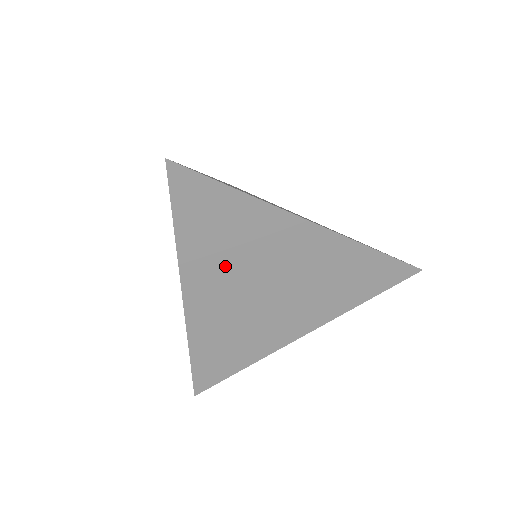
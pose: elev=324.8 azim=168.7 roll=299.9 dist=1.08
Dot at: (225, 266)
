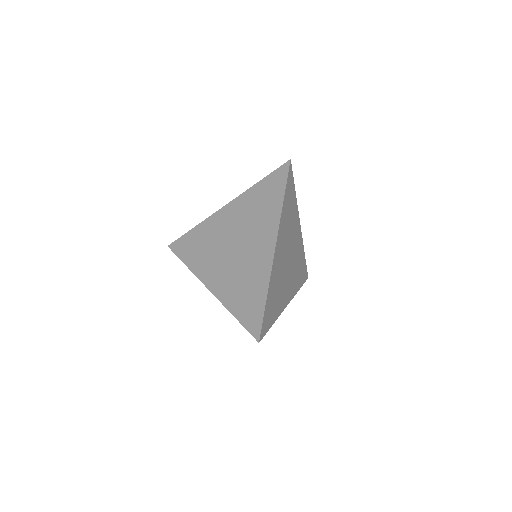
Dot at: (210, 257)
